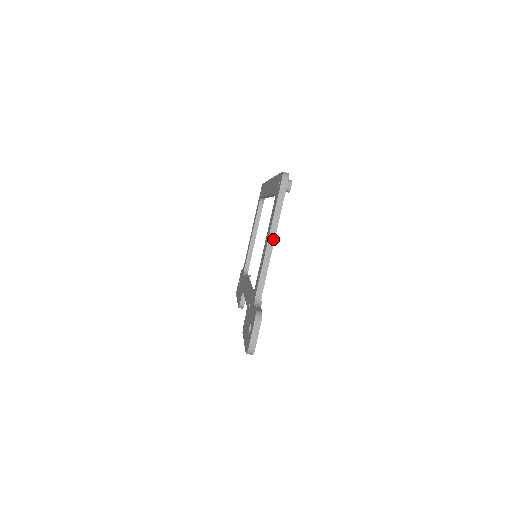
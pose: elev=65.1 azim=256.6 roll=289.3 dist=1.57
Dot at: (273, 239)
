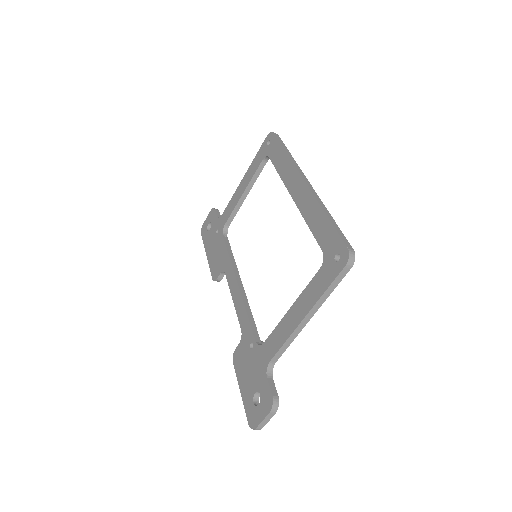
Dot at: (309, 318)
